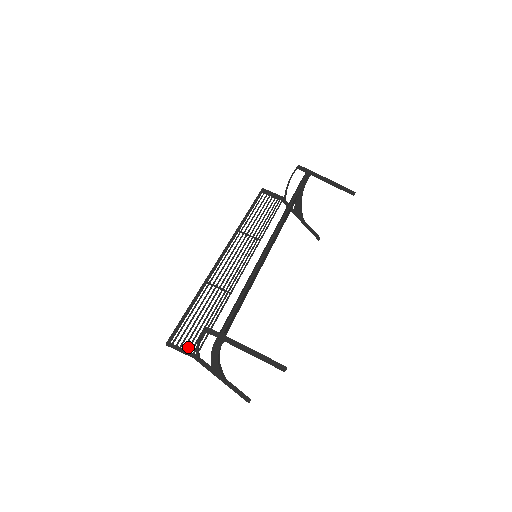
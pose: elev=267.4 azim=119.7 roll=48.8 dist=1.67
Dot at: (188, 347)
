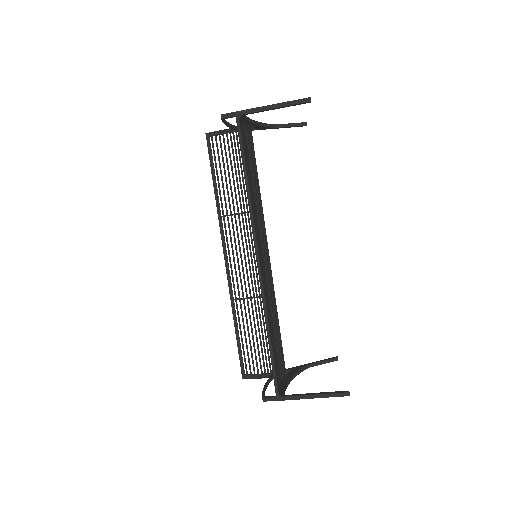
Dot at: (261, 373)
